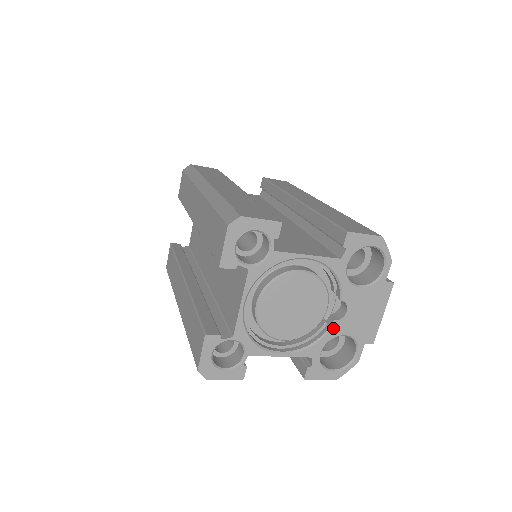
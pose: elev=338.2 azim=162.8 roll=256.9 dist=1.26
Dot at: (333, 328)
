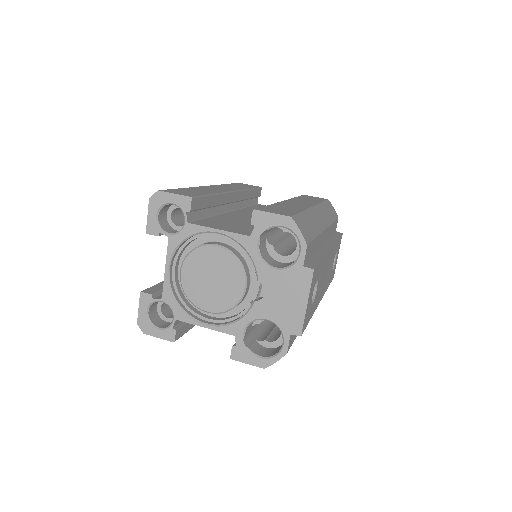
Dot at: (253, 309)
